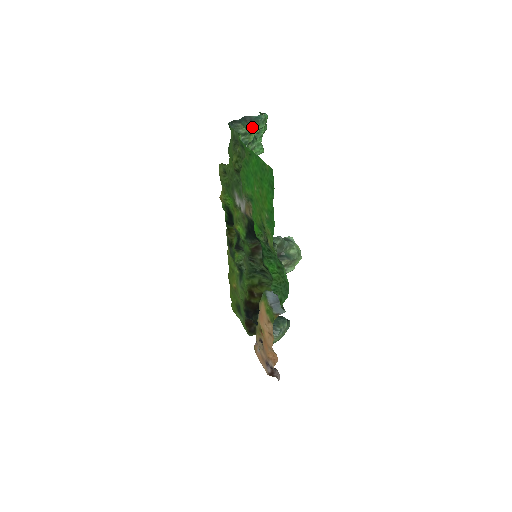
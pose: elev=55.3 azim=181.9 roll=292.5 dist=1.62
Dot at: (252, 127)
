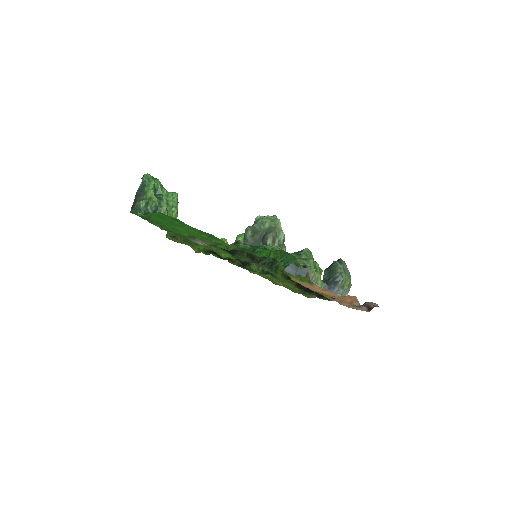
Dot at: (146, 194)
